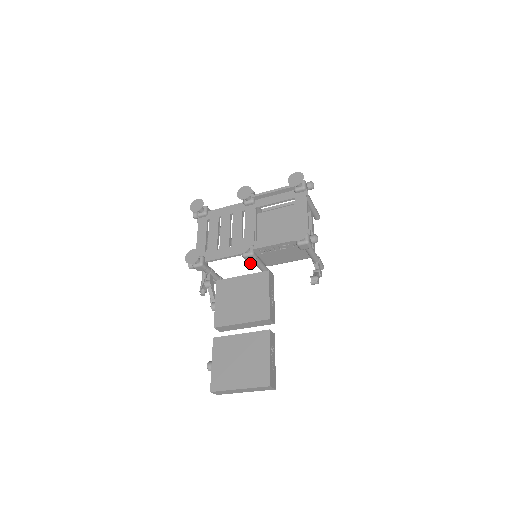
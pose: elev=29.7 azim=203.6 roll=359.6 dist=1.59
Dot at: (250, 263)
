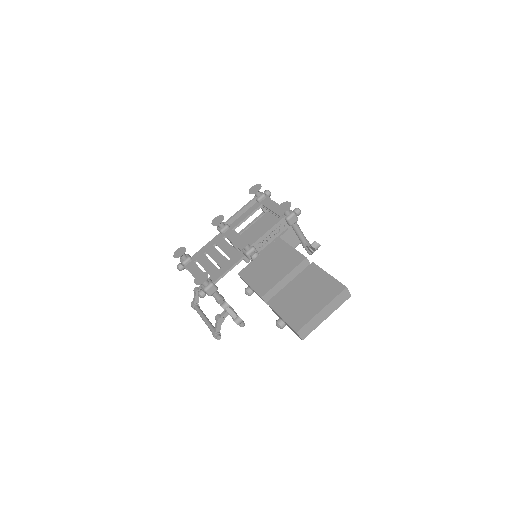
Dot at: (256, 255)
